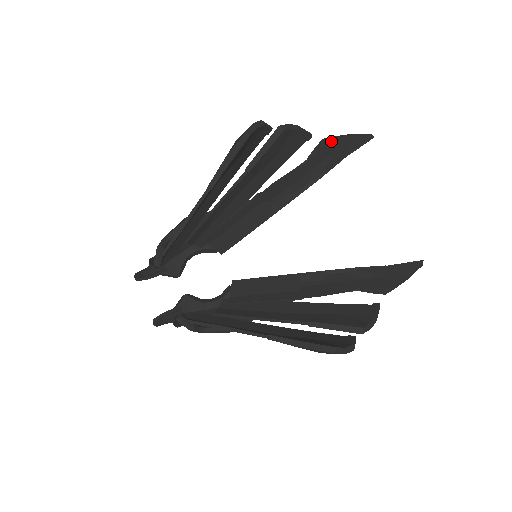
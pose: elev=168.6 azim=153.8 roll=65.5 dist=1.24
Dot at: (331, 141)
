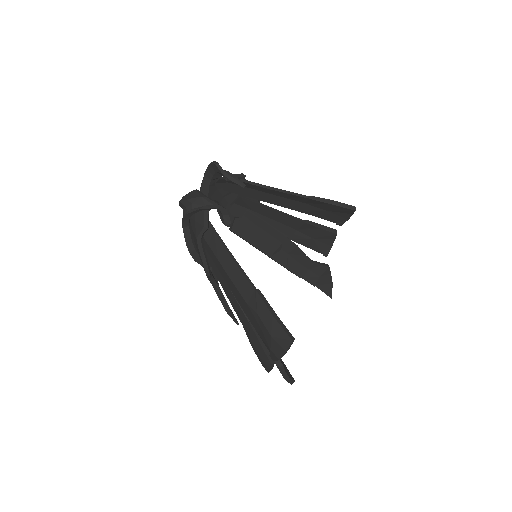
Dot at: (329, 271)
